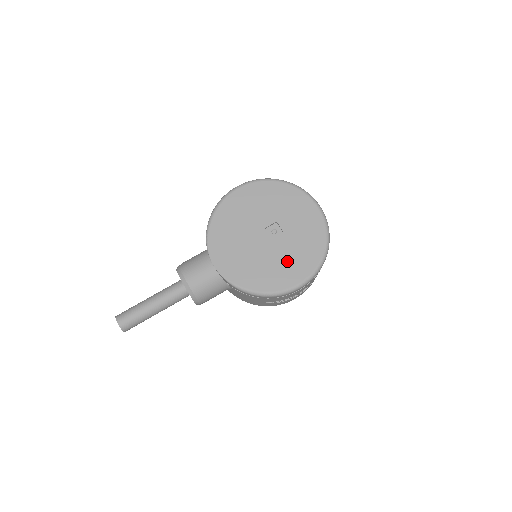
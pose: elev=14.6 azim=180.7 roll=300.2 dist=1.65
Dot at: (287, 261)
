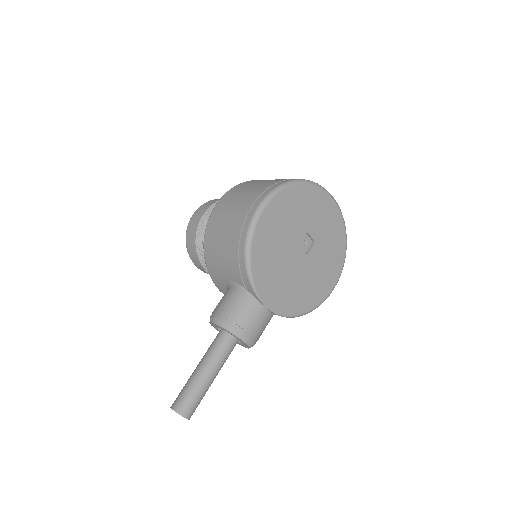
Dot at: (323, 269)
